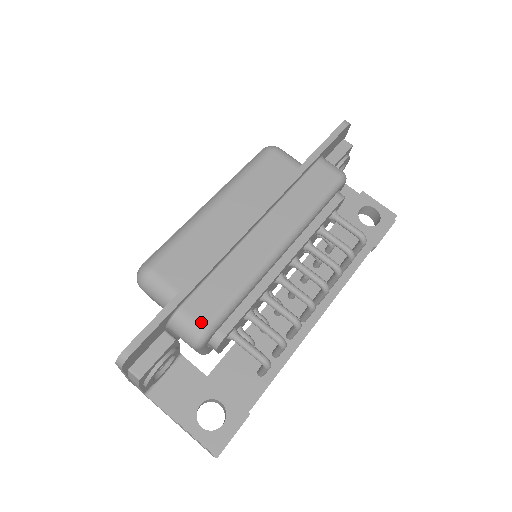
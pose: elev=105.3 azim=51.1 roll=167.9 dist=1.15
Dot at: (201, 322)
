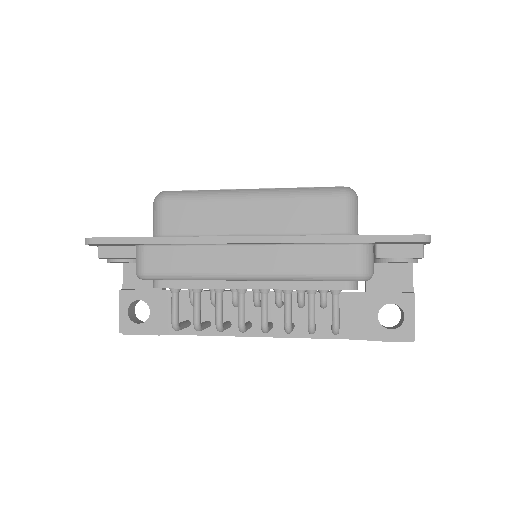
Dot at: (147, 267)
